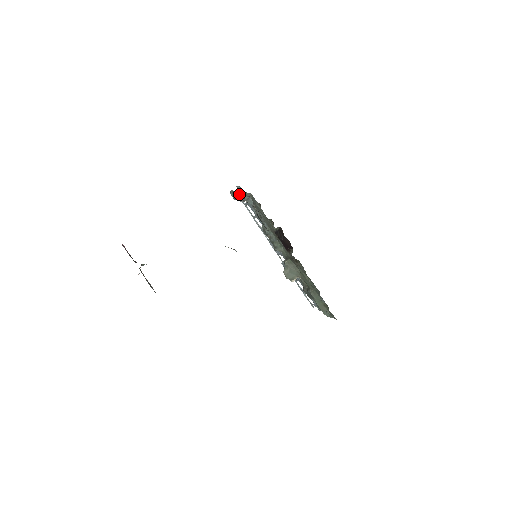
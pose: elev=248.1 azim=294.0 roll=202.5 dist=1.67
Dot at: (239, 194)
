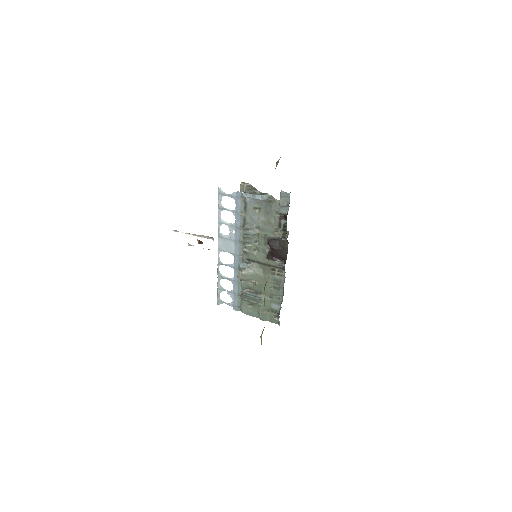
Dot at: (256, 191)
